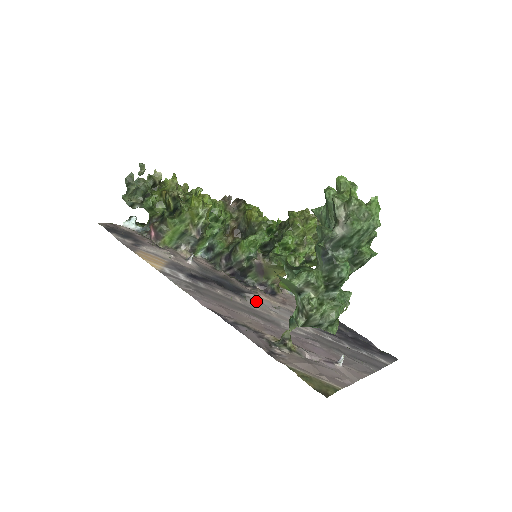
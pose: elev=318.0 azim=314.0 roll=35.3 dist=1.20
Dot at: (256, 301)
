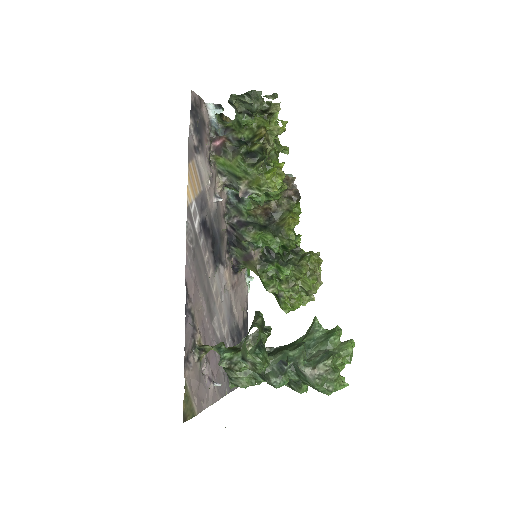
Dot at: (220, 278)
